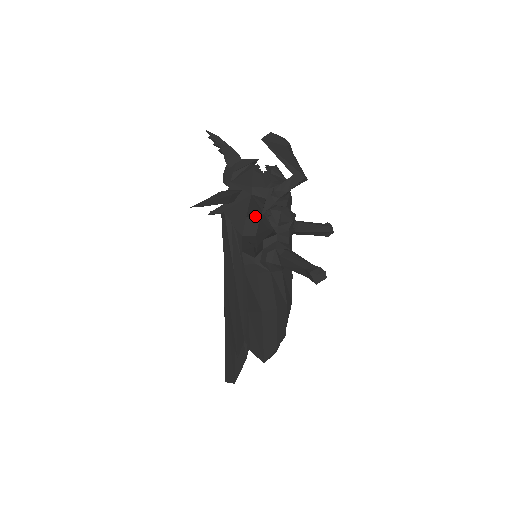
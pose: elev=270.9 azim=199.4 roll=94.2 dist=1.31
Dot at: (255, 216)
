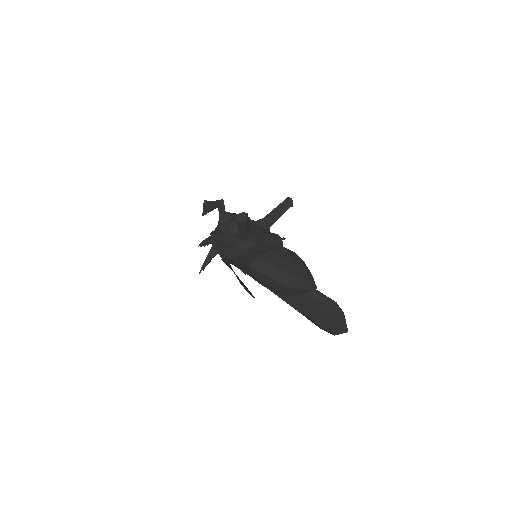
Dot at: occluded
